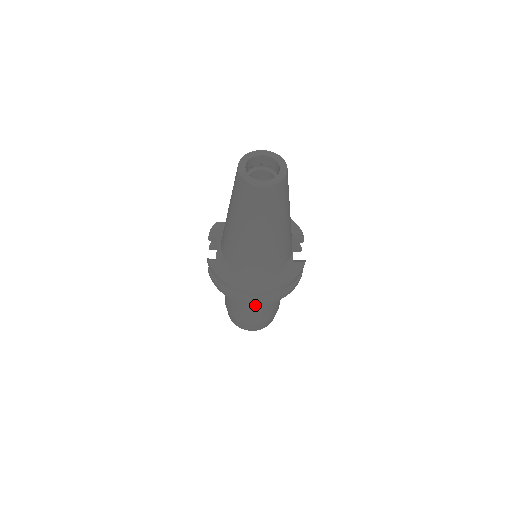
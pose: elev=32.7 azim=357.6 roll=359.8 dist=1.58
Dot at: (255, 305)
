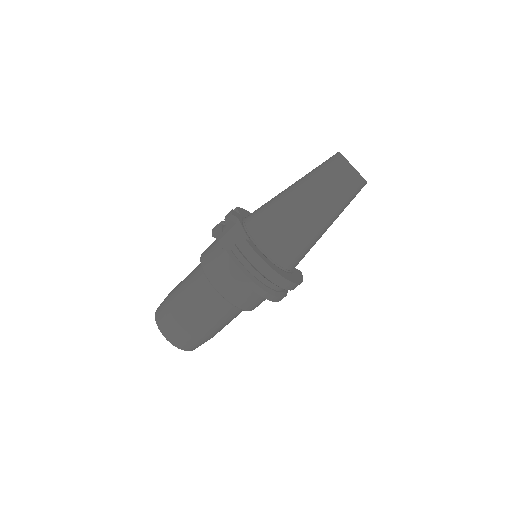
Dot at: (246, 305)
